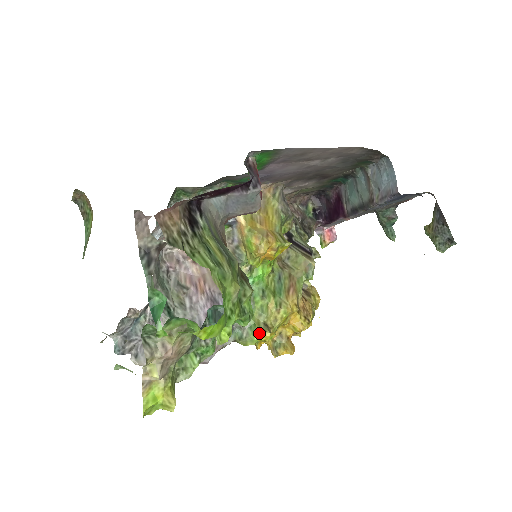
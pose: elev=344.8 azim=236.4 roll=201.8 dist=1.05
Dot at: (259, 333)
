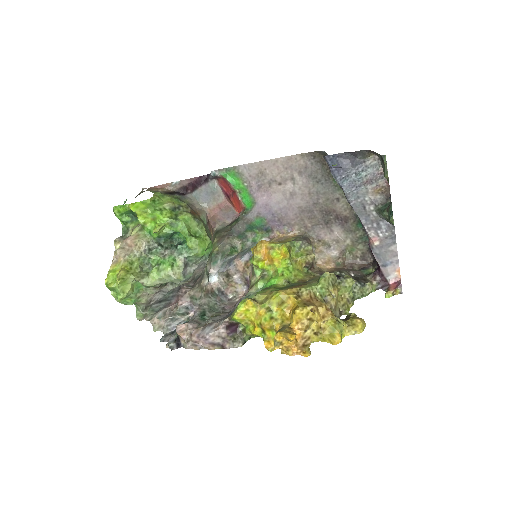
Dot at: (243, 301)
